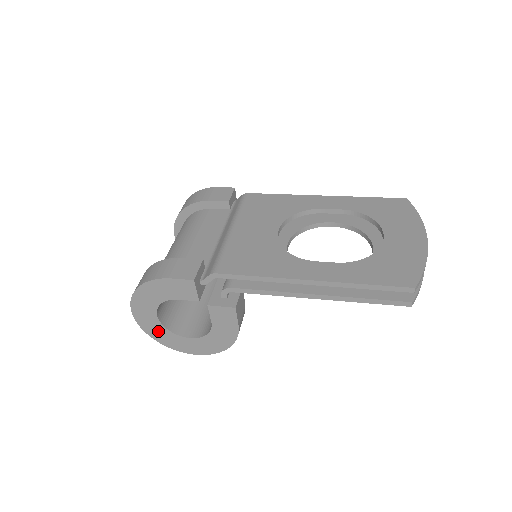
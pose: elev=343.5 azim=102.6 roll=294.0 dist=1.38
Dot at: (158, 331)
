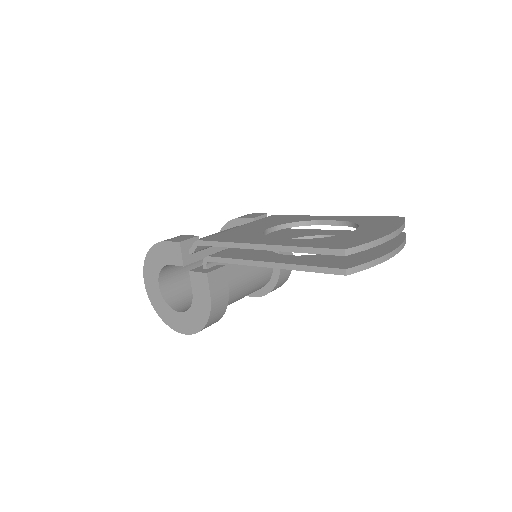
Dot at: (160, 303)
